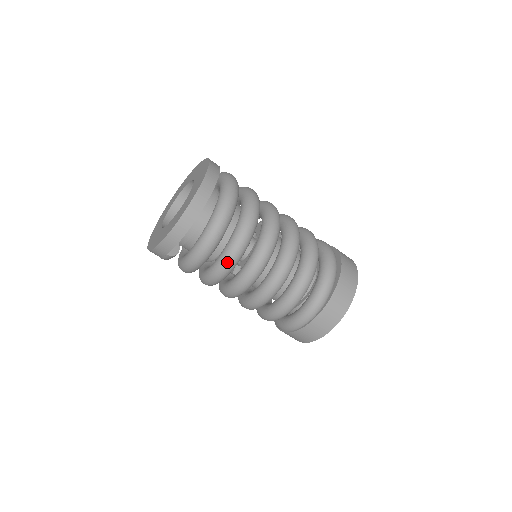
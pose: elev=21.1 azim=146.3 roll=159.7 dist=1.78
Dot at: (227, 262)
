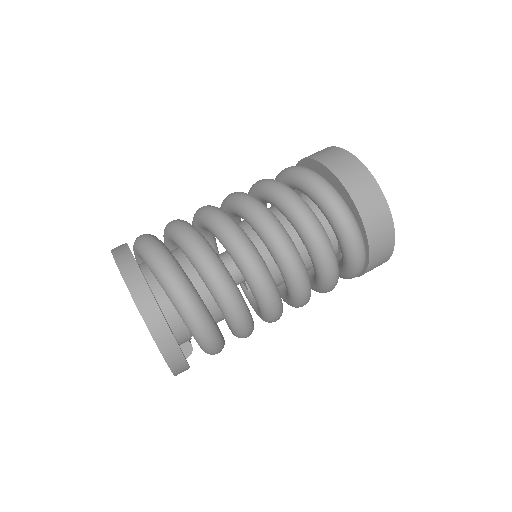
Dot at: occluded
